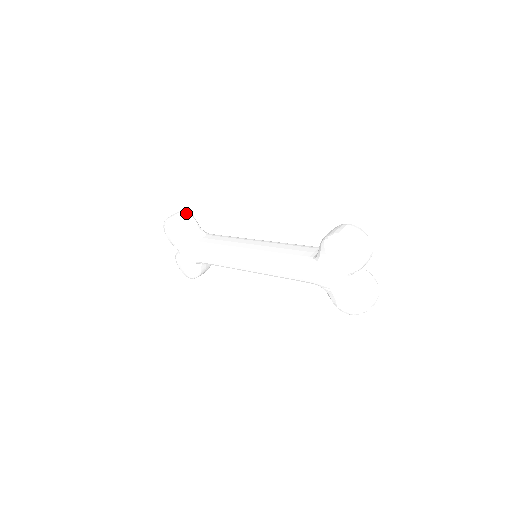
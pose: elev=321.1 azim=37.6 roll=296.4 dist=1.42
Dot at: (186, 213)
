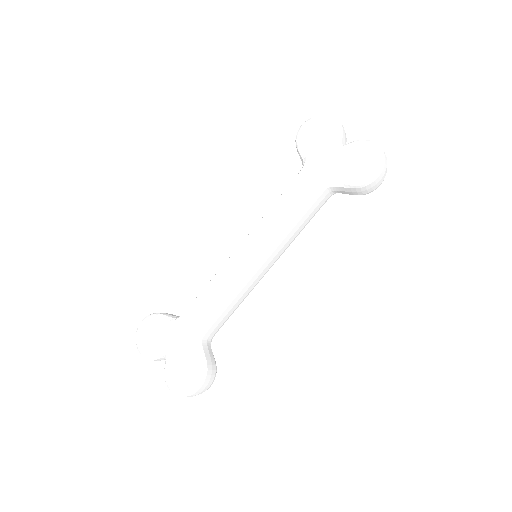
Dot at: occluded
